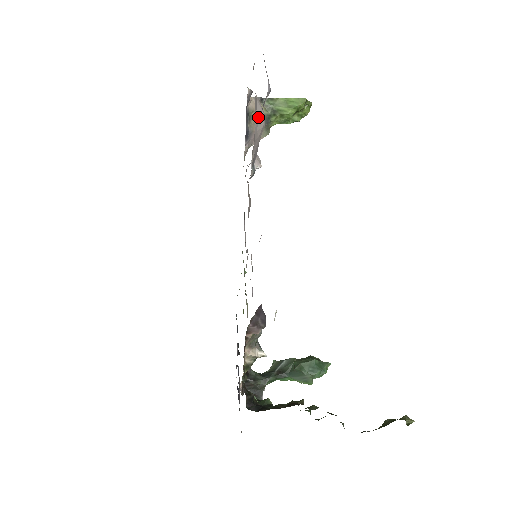
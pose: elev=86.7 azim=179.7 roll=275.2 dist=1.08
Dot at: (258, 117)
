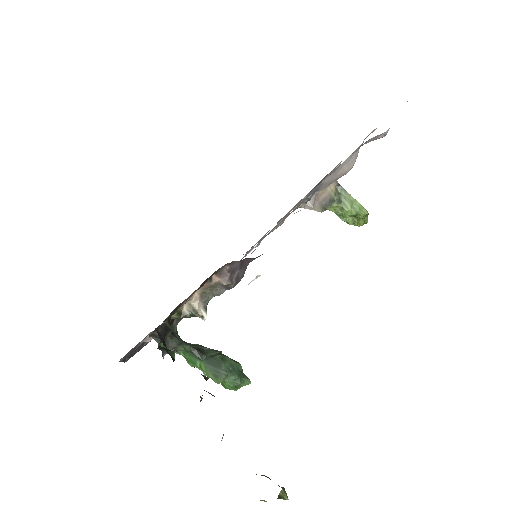
Dot at: (351, 159)
